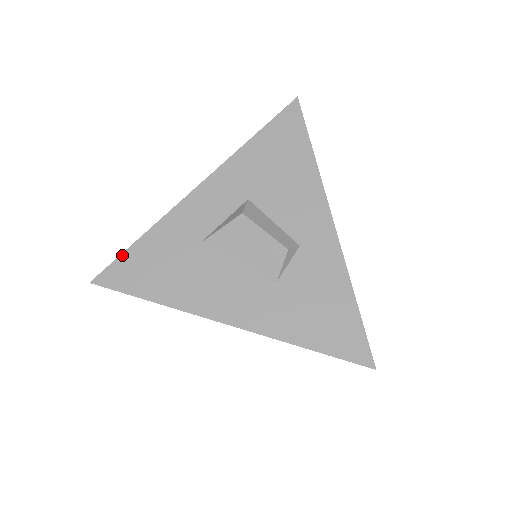
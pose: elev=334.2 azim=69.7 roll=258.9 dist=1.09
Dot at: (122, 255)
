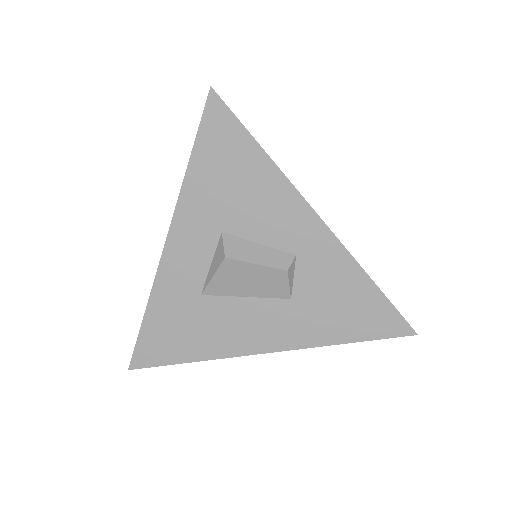
Dot at: (139, 336)
